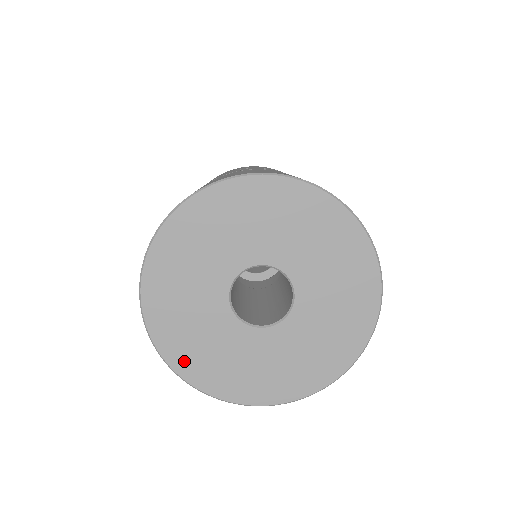
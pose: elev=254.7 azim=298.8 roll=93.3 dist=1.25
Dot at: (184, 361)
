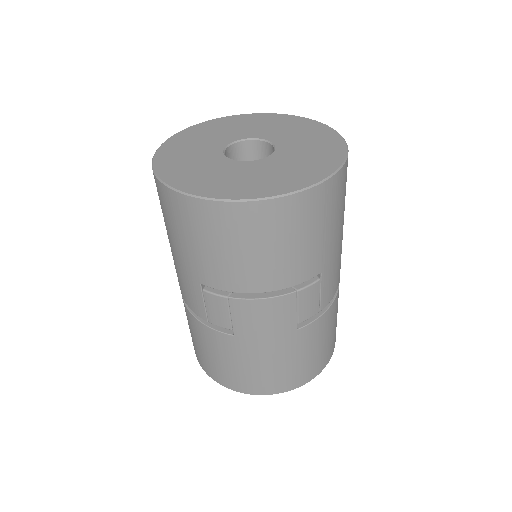
Dot at: (219, 191)
